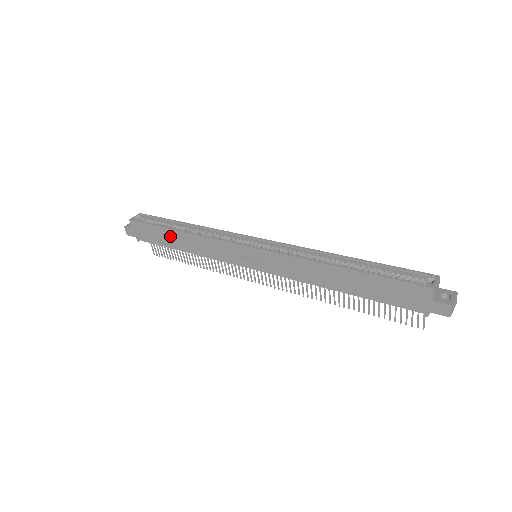
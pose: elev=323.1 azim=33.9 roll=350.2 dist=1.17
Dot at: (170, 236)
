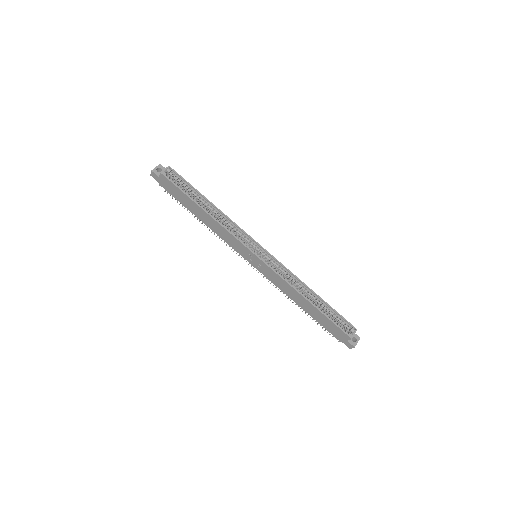
Dot at: (195, 207)
